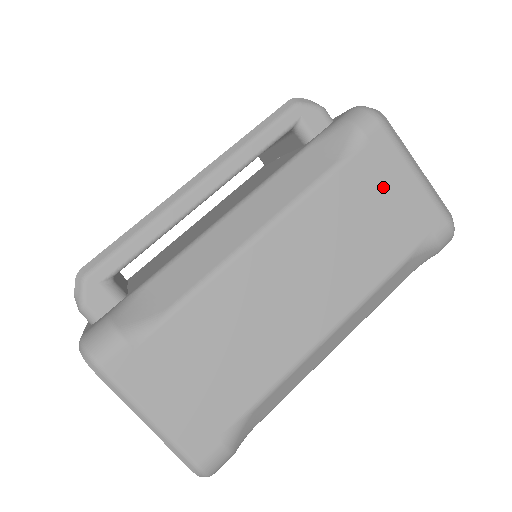
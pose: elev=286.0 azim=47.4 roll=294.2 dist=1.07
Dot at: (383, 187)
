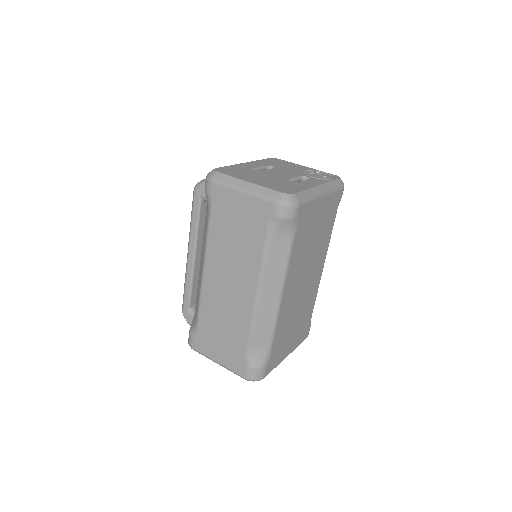
Dot at: (232, 212)
